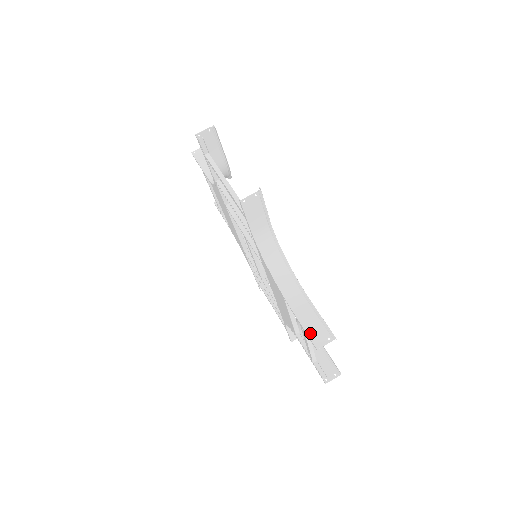
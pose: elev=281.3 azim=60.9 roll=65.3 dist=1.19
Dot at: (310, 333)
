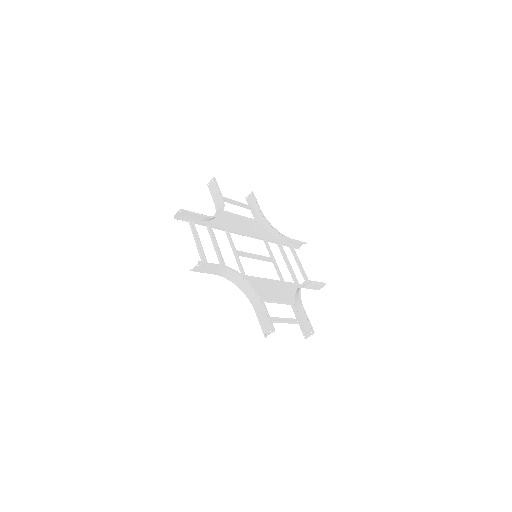
Dot at: (262, 327)
